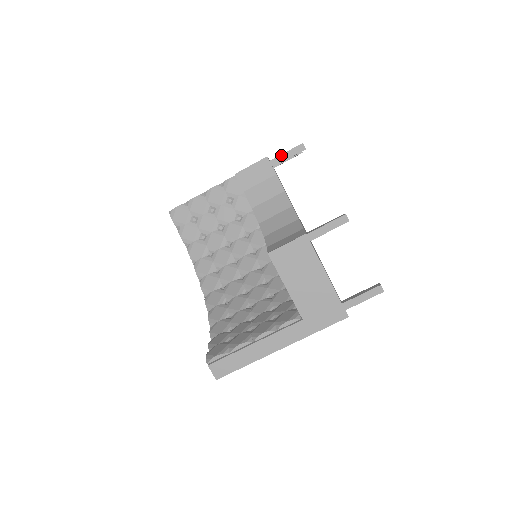
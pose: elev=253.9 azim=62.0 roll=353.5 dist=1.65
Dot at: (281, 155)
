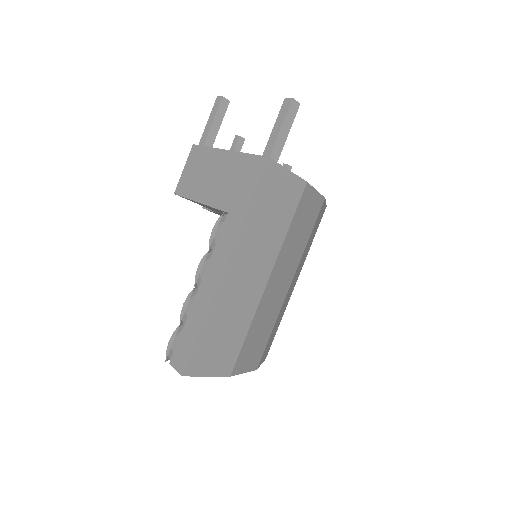
Dot at: occluded
